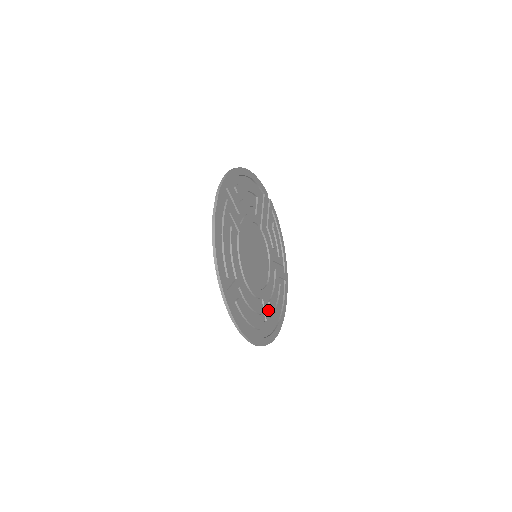
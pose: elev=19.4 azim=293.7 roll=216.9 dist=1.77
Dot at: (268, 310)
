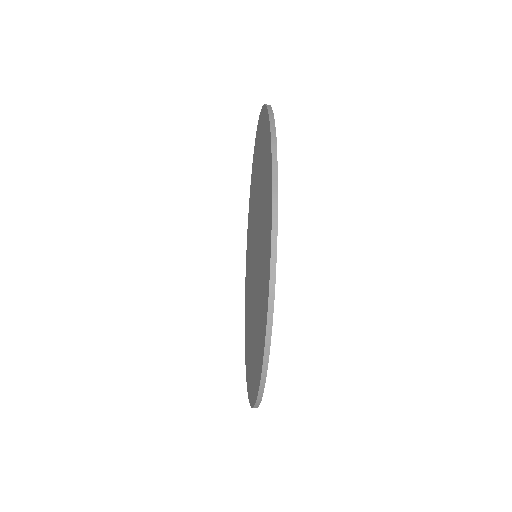
Dot at: occluded
